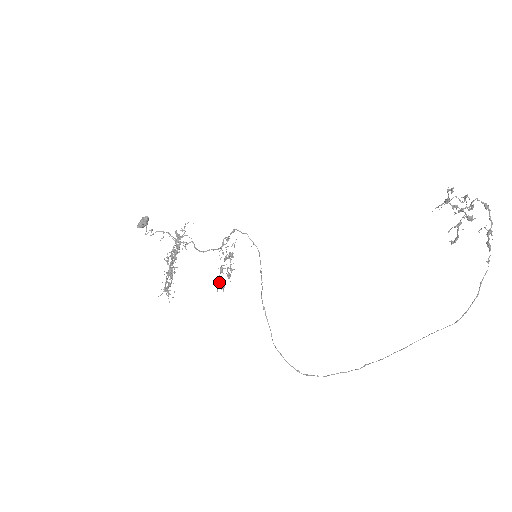
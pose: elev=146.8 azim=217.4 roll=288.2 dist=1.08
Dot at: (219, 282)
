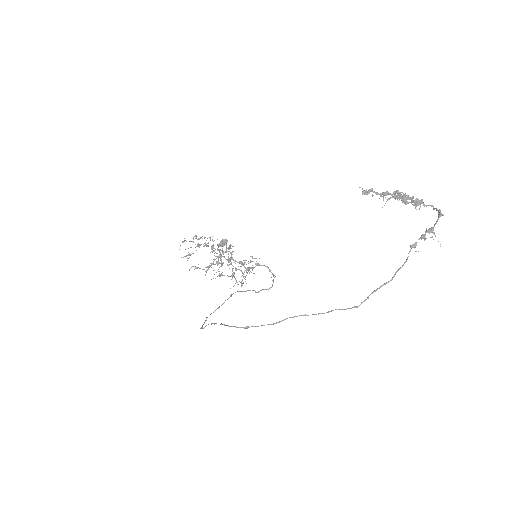
Dot at: occluded
